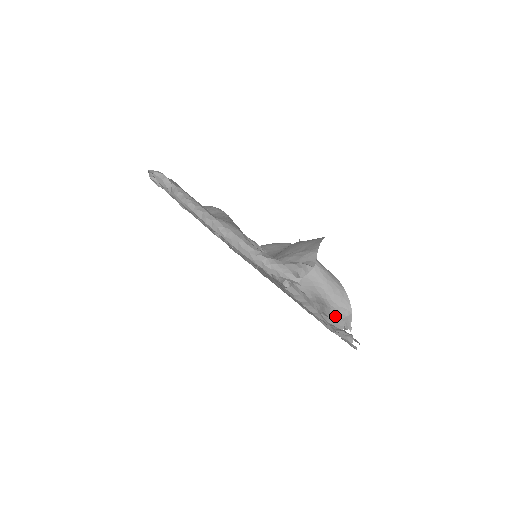
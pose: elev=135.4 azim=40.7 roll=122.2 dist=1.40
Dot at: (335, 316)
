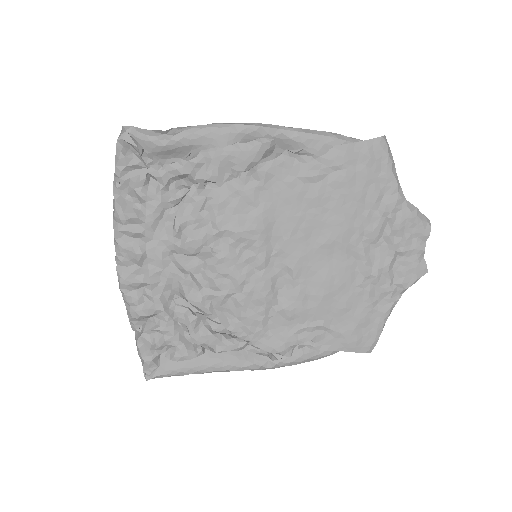
Dot at: occluded
